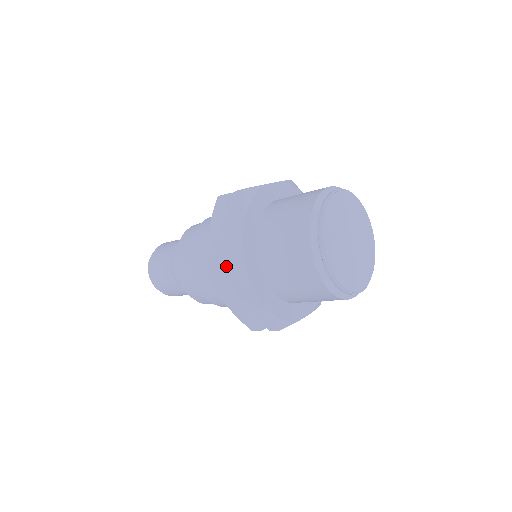
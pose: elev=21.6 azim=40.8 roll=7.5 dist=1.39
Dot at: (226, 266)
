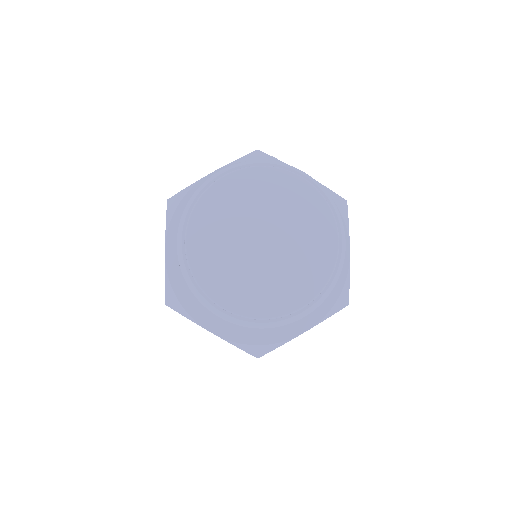
Dot at: occluded
